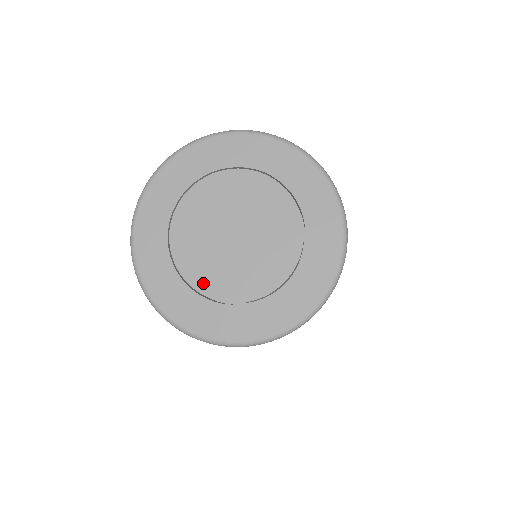
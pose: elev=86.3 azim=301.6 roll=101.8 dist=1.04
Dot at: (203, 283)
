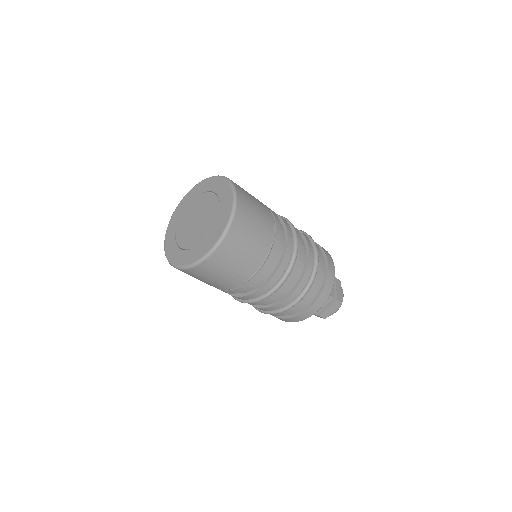
Dot at: (191, 244)
